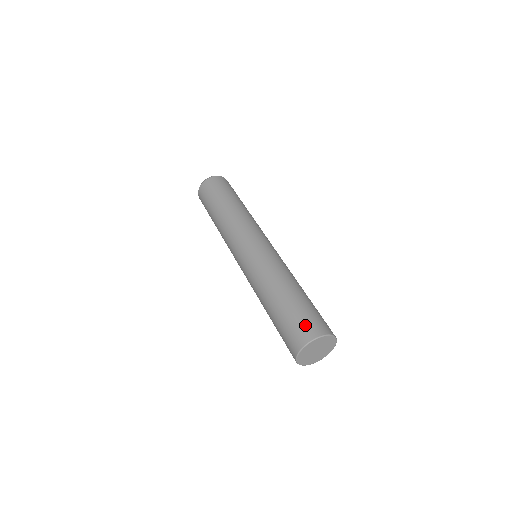
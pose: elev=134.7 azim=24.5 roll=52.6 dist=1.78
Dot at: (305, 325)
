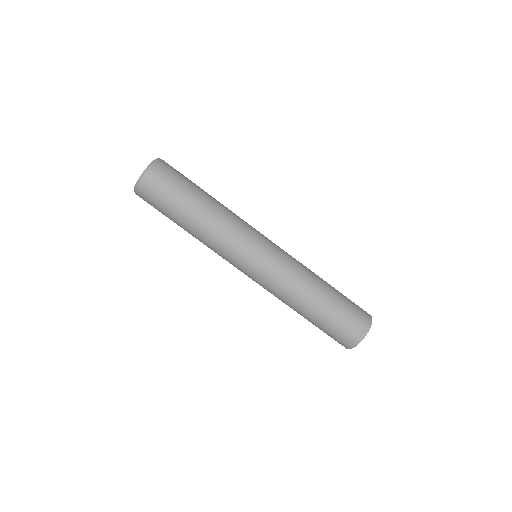
Dot at: (344, 336)
